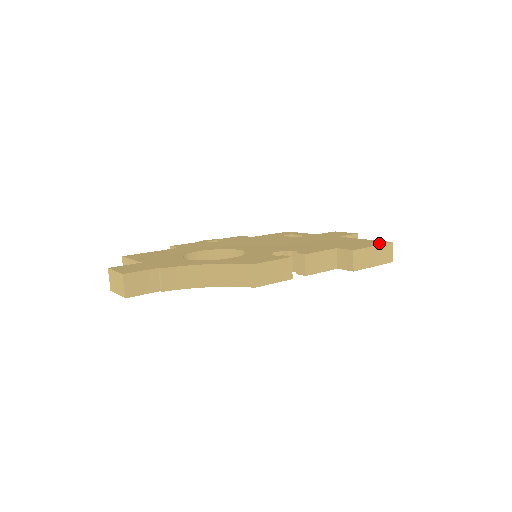
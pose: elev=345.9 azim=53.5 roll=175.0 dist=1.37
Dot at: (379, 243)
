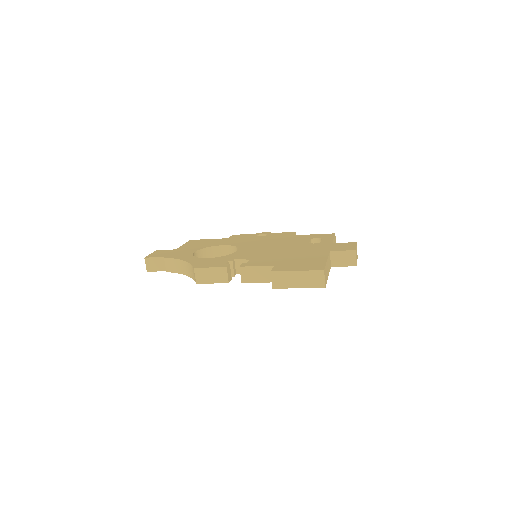
Dot at: (311, 268)
